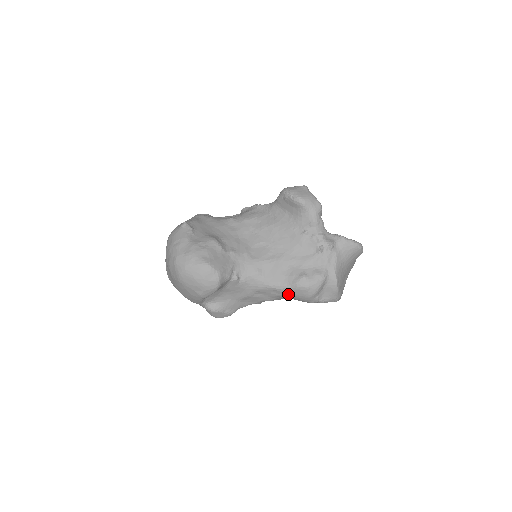
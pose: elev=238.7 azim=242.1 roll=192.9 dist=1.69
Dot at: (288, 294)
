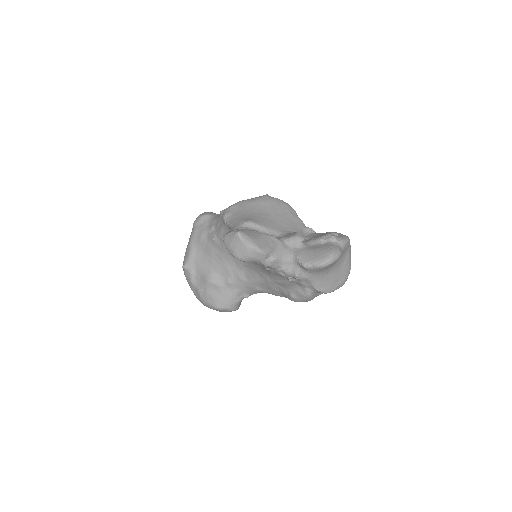
Dot at: occluded
